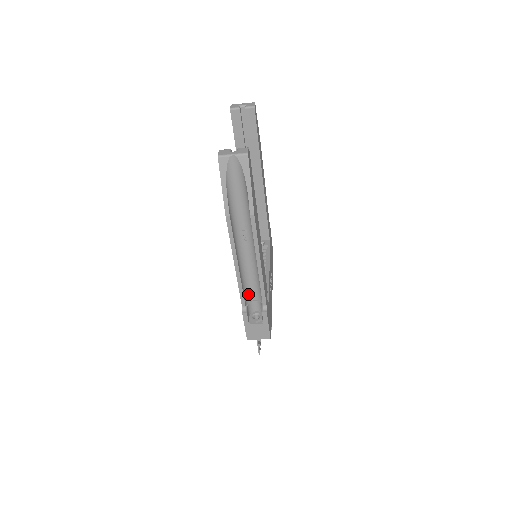
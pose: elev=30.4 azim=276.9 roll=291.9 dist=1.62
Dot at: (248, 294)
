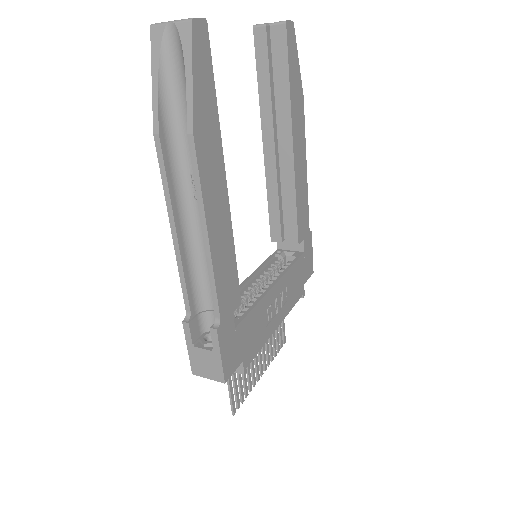
Dot at: (203, 296)
